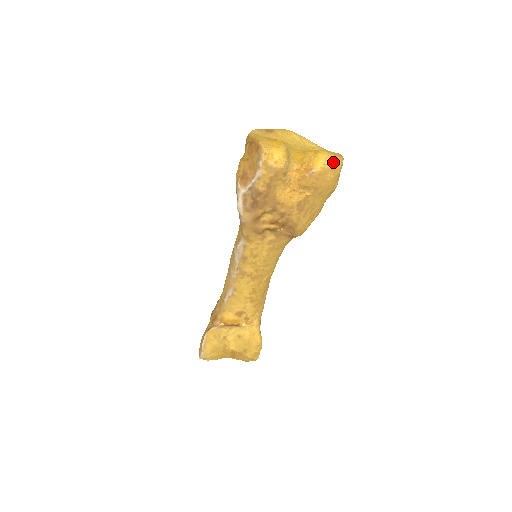
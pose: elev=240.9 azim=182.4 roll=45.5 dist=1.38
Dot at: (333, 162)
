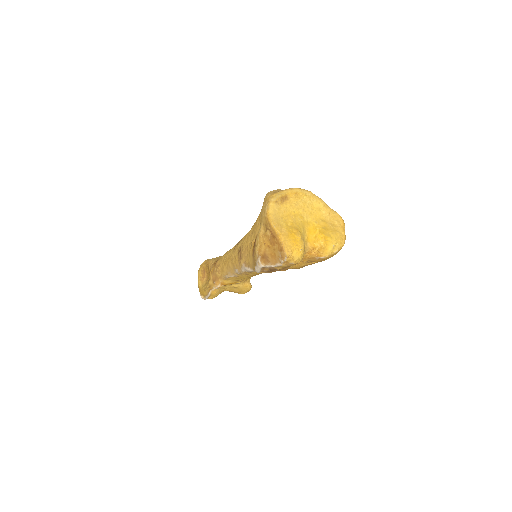
Dot at: (338, 247)
